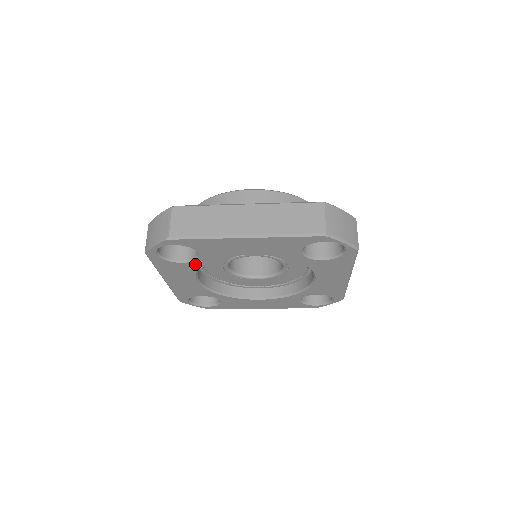
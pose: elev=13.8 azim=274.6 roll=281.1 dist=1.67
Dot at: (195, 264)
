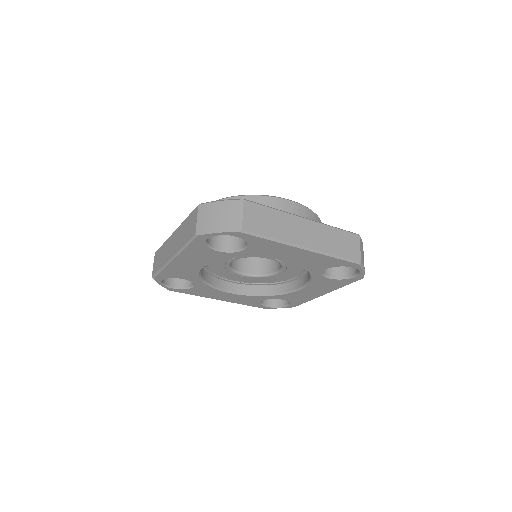
Dot at: (227, 255)
